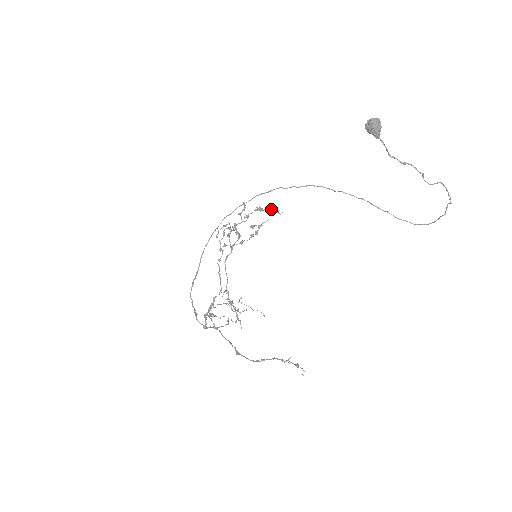
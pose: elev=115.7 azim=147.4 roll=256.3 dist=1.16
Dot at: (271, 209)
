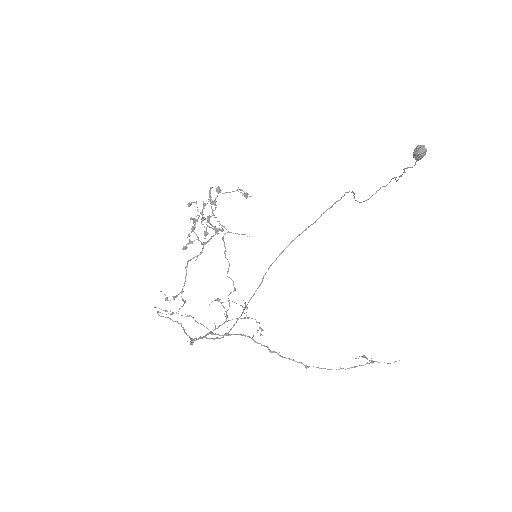
Dot at: occluded
